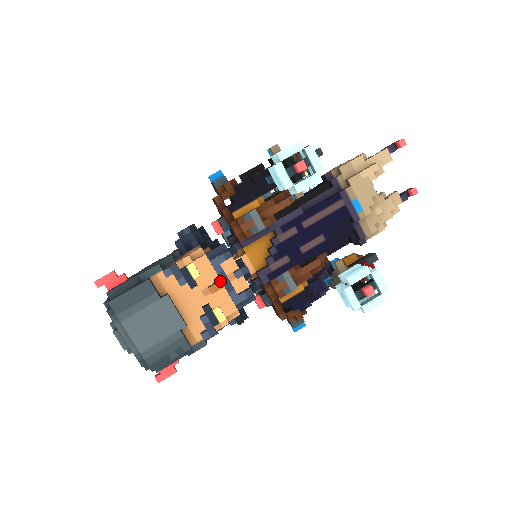
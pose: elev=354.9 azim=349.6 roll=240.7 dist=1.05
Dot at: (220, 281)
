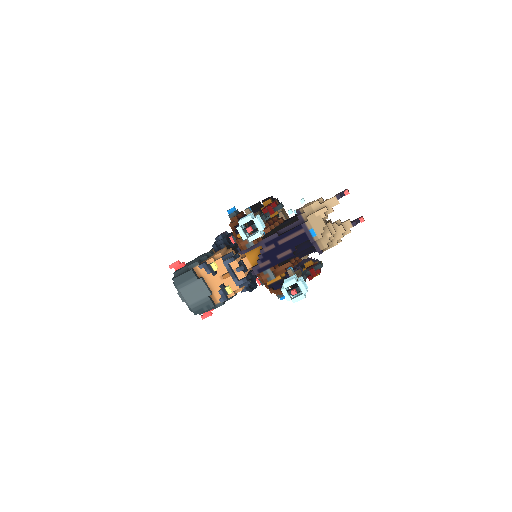
Dot at: (228, 273)
